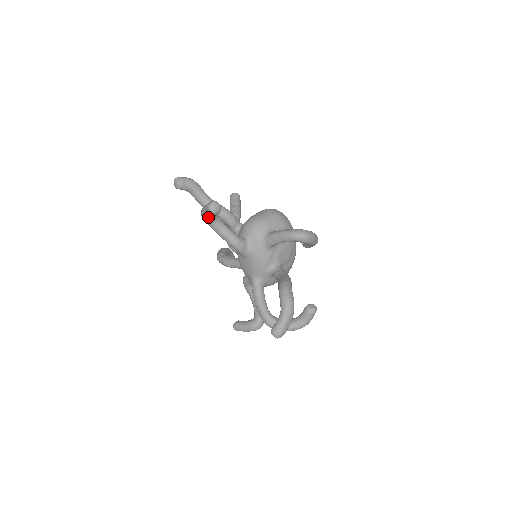
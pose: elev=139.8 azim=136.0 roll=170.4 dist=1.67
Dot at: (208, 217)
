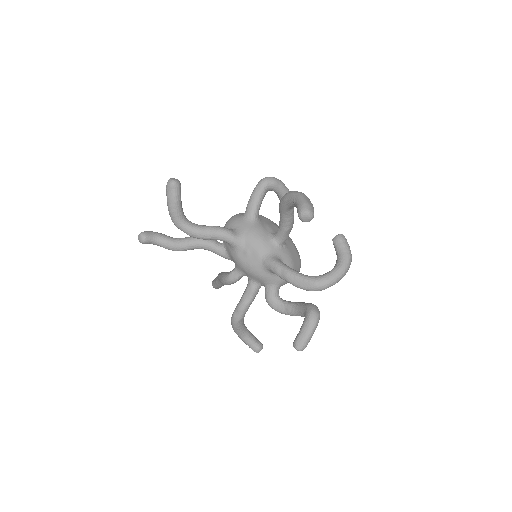
Dot at: (175, 200)
